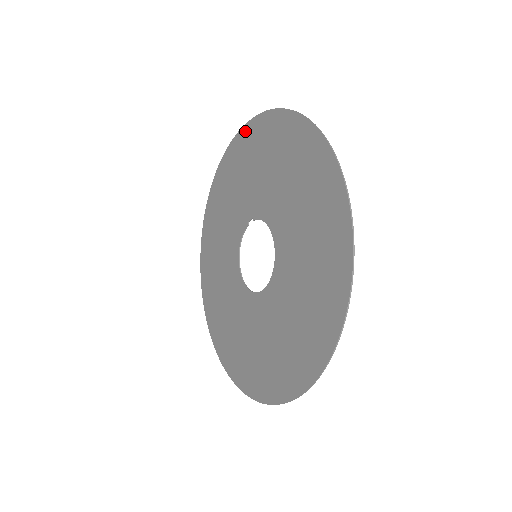
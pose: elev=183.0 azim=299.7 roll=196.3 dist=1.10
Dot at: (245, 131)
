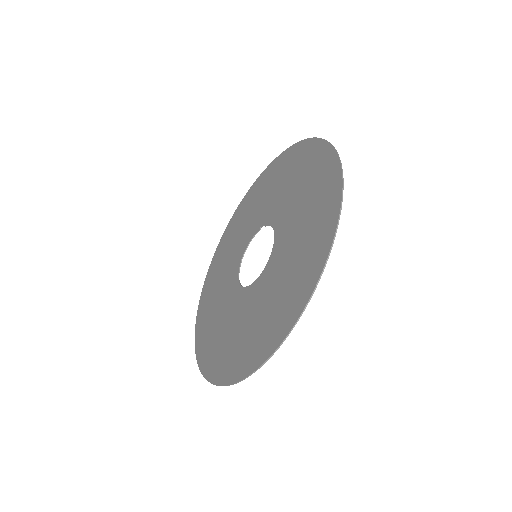
Dot at: (286, 153)
